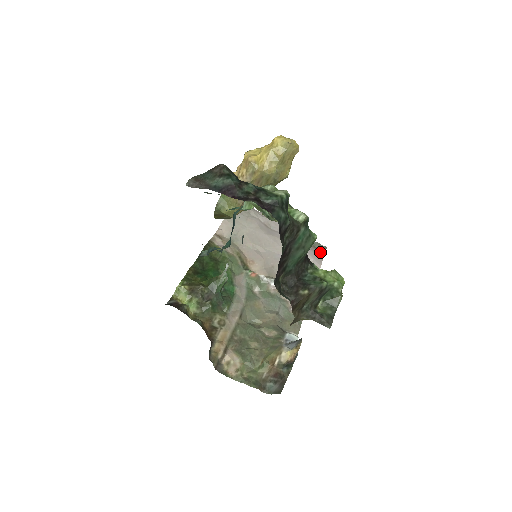
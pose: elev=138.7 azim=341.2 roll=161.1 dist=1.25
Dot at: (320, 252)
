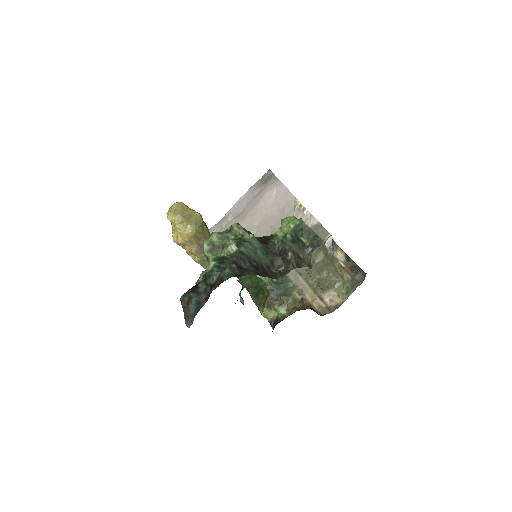
Dot at: (271, 178)
